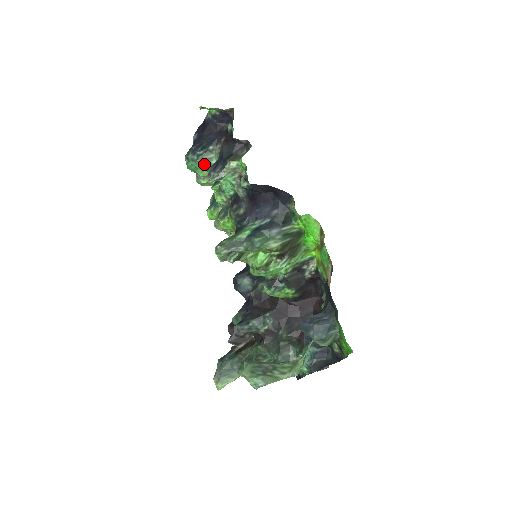
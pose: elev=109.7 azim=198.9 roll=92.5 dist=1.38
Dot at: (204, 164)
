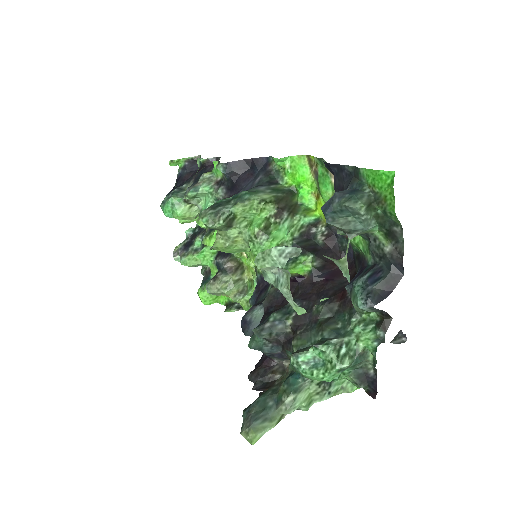
Dot at: (180, 198)
